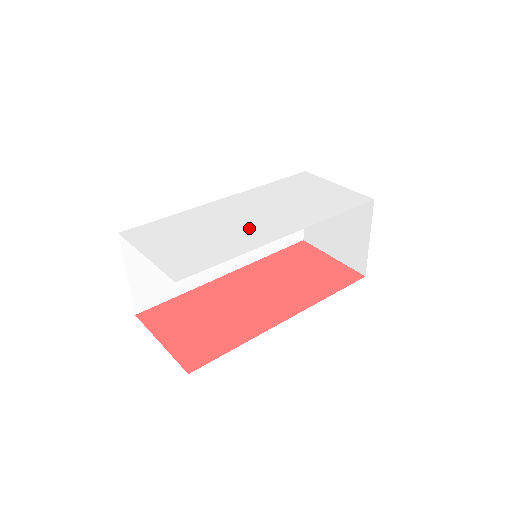
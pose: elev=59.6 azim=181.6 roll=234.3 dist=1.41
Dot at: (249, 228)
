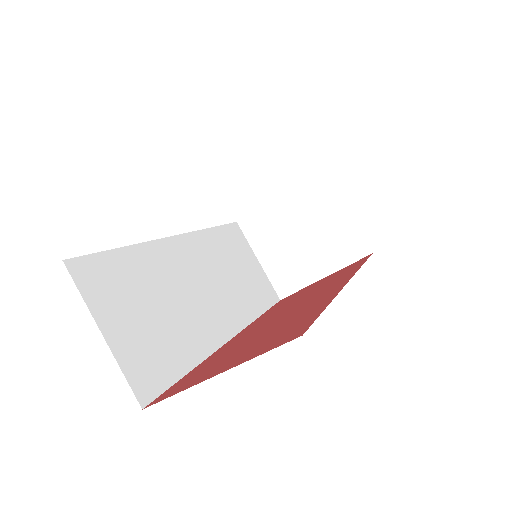
Dot at: occluded
